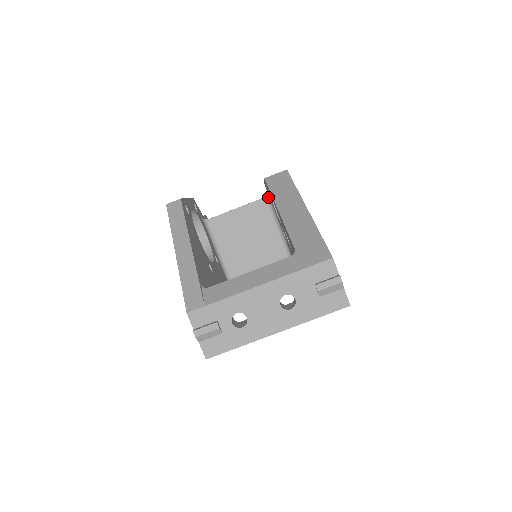
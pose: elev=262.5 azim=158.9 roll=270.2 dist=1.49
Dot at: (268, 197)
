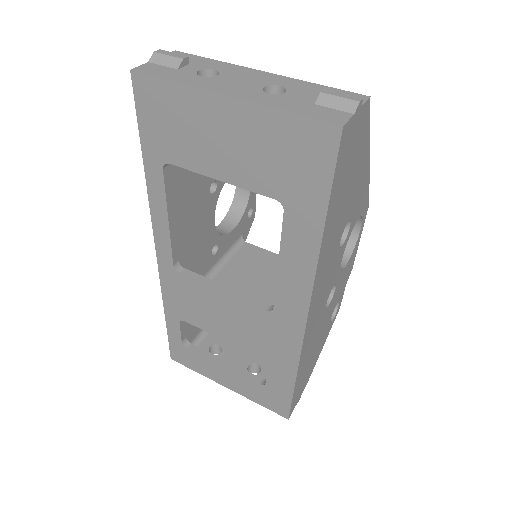
Dot at: occluded
